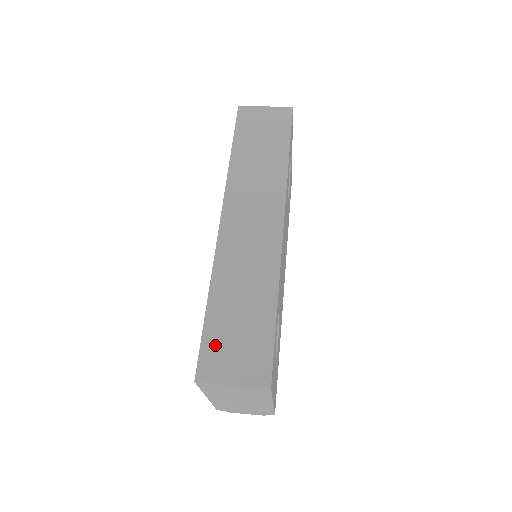
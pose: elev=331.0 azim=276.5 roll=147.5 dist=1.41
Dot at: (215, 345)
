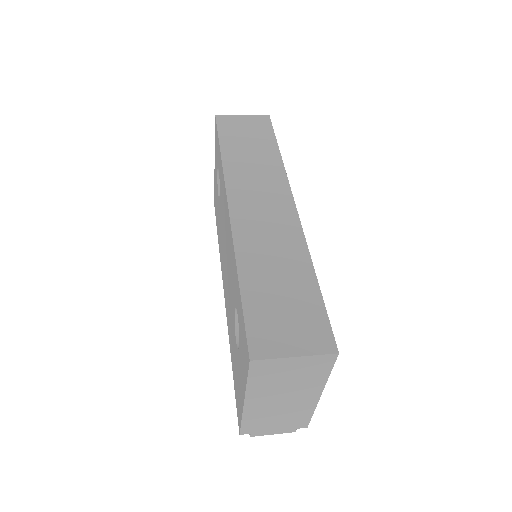
Dot at: (262, 320)
